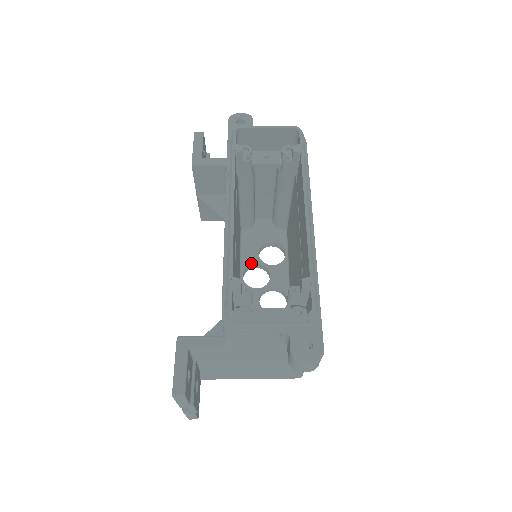
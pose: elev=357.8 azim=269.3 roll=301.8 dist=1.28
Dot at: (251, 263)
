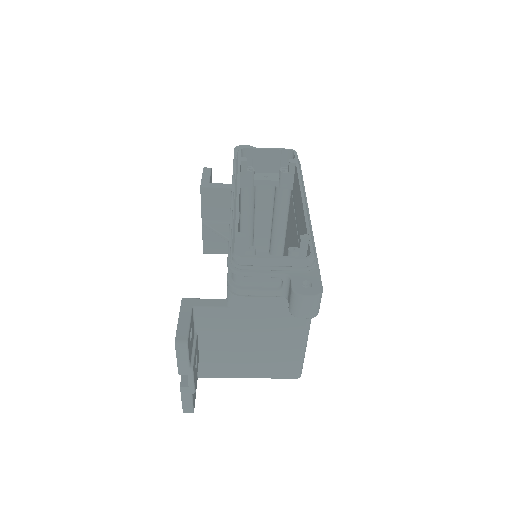
Dot at: occluded
